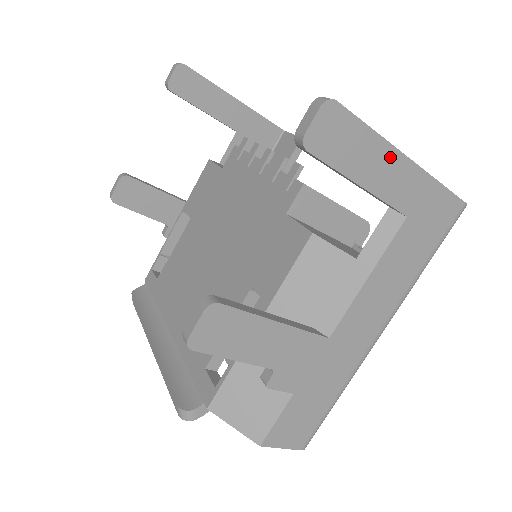
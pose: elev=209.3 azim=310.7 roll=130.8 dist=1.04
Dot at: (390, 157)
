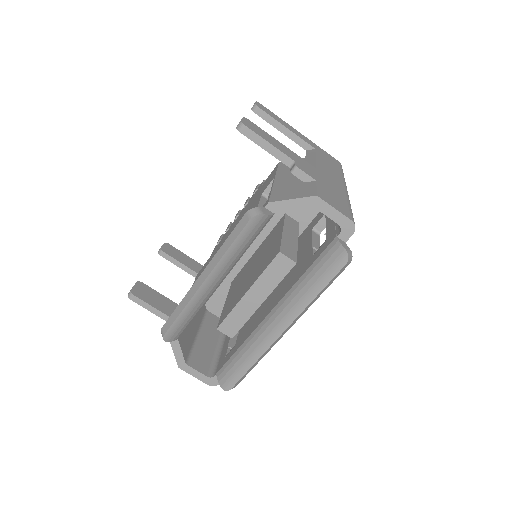
Dot at: (292, 128)
